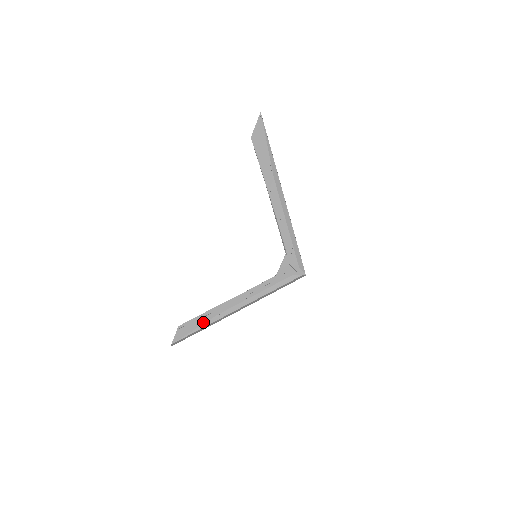
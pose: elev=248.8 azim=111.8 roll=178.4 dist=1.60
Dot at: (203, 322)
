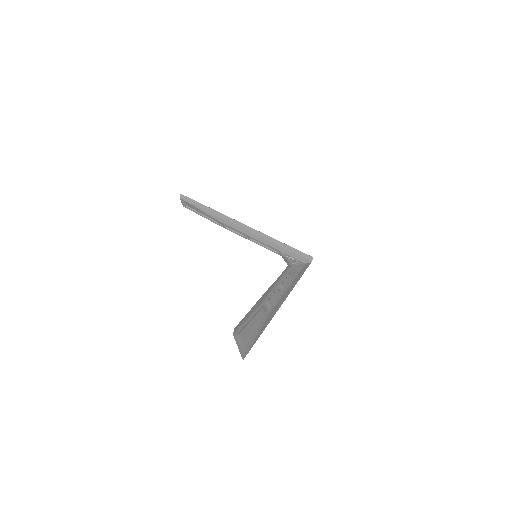
Dot at: occluded
